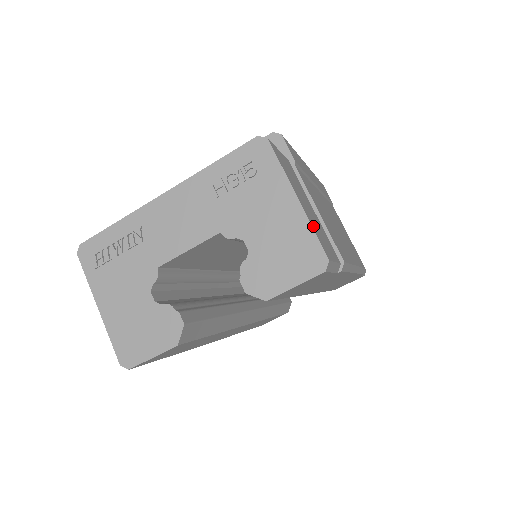
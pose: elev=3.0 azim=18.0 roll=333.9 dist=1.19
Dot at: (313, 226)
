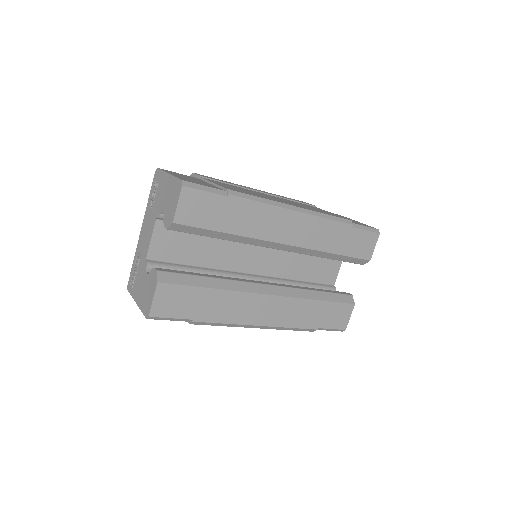
Dot at: occluded
